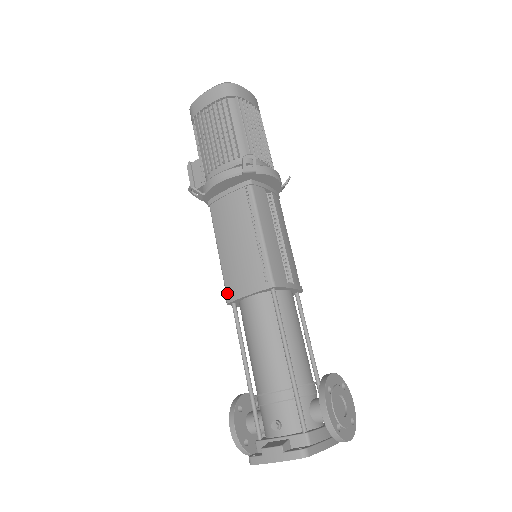
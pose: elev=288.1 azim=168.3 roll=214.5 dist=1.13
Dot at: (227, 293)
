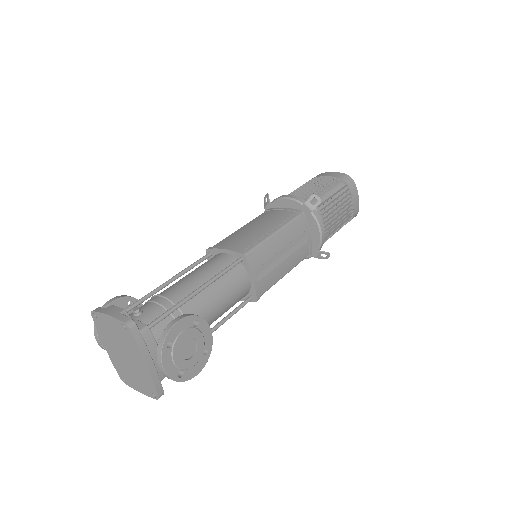
Dot at: (214, 245)
